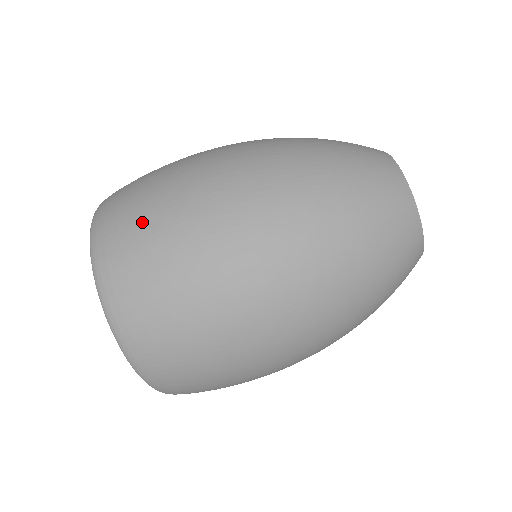
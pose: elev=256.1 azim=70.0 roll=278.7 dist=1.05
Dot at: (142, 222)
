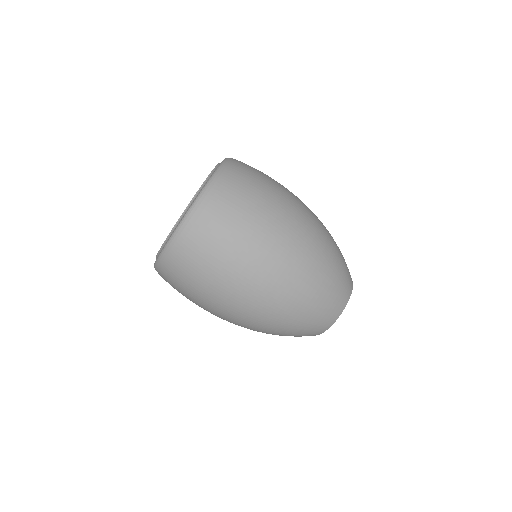
Dot at: (230, 223)
